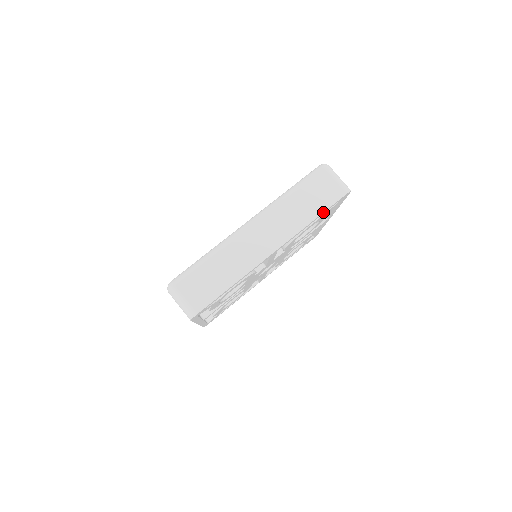
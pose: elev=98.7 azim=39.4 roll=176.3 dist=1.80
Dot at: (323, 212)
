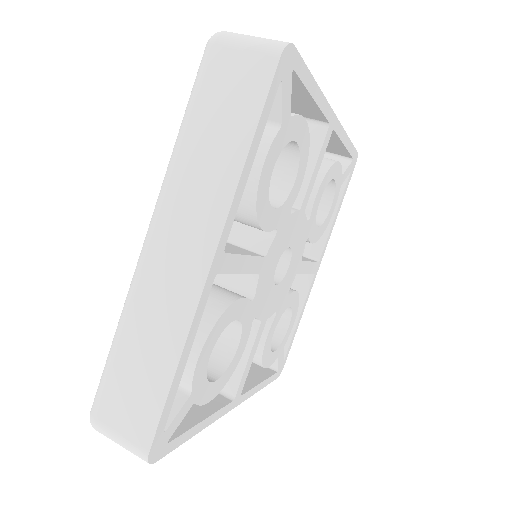
Dot at: (351, 142)
